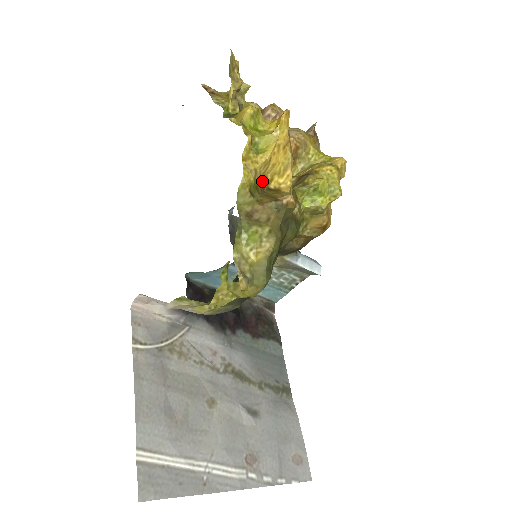
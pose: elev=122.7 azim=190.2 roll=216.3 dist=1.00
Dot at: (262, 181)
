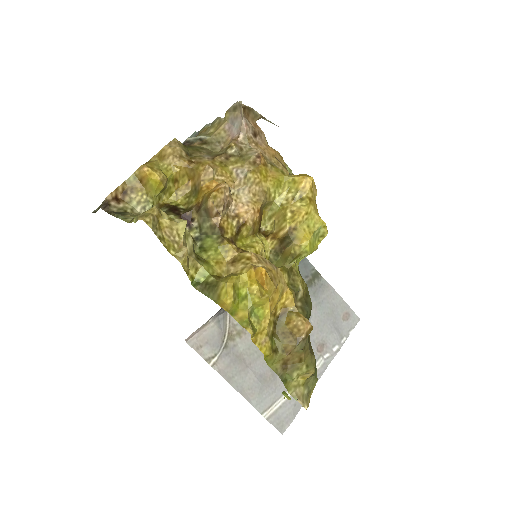
Dot at: (271, 322)
